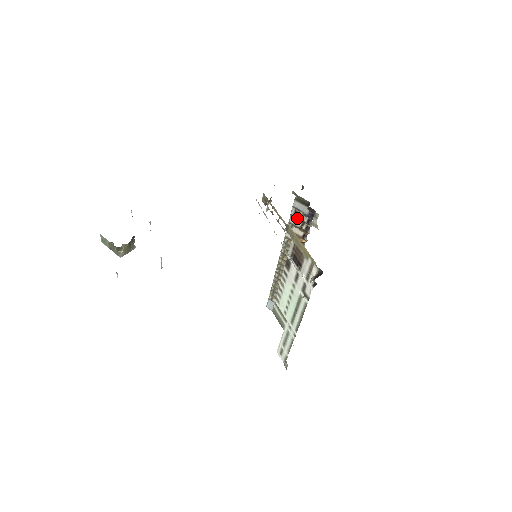
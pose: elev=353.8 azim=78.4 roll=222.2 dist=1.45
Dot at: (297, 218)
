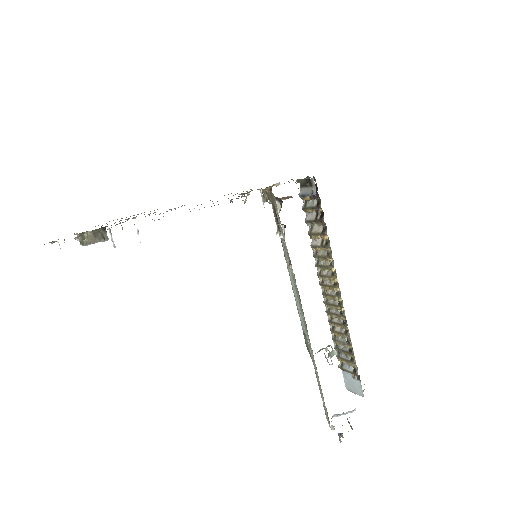
Dot at: (308, 209)
